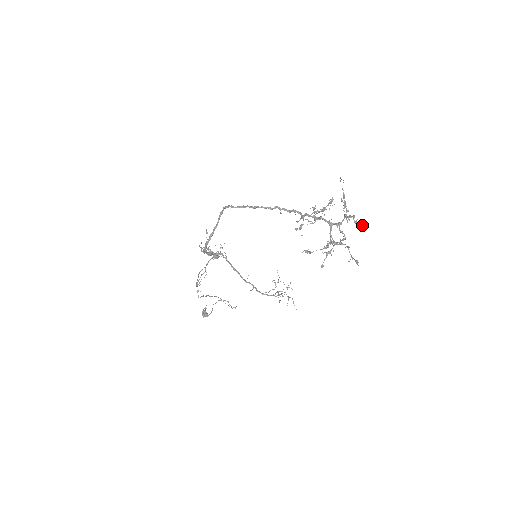
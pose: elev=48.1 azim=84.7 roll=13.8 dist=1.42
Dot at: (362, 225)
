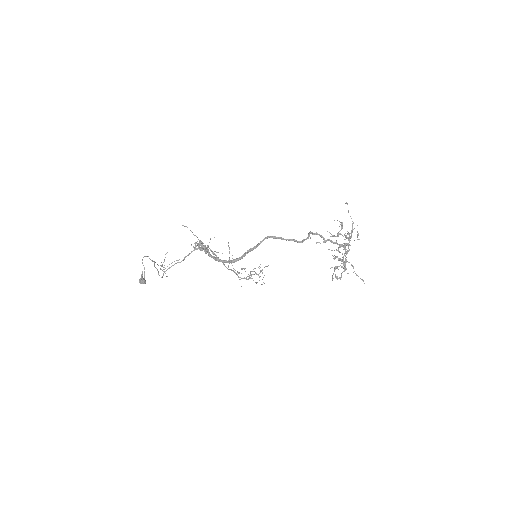
Dot at: occluded
